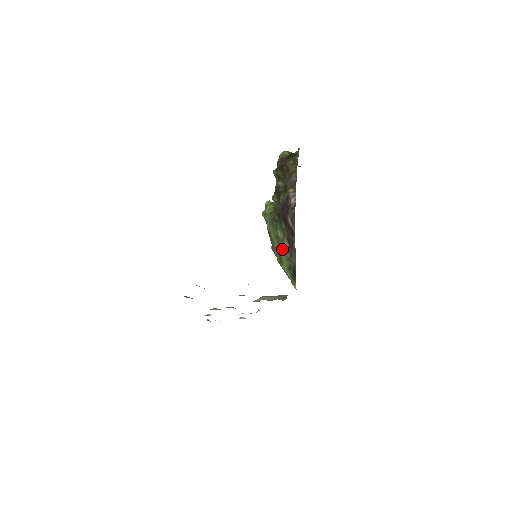
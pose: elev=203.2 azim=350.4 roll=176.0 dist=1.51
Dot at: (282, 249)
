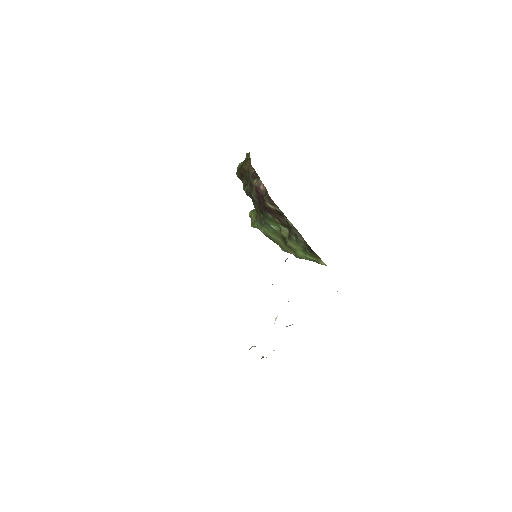
Dot at: (285, 238)
